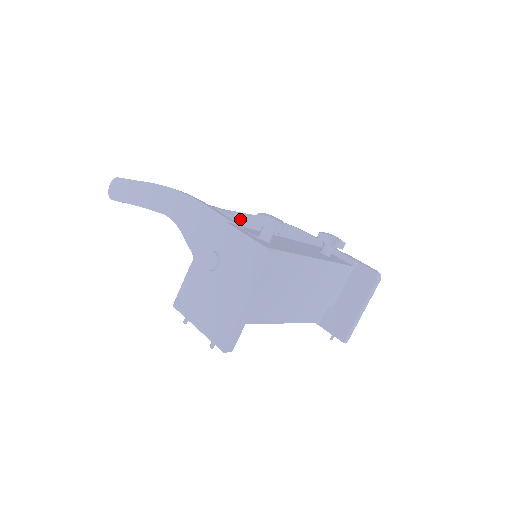
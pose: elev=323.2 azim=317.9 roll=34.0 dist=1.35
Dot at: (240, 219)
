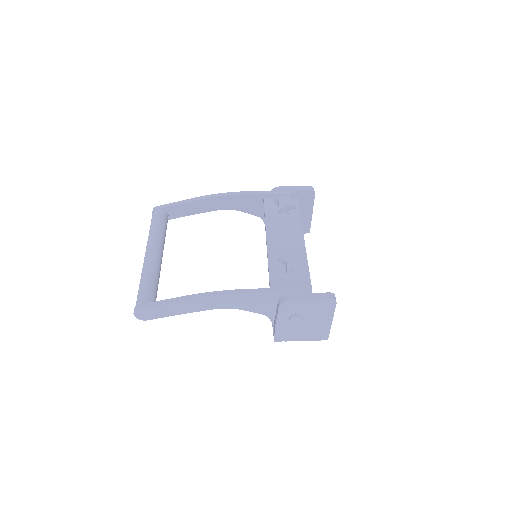
Dot at: (174, 210)
